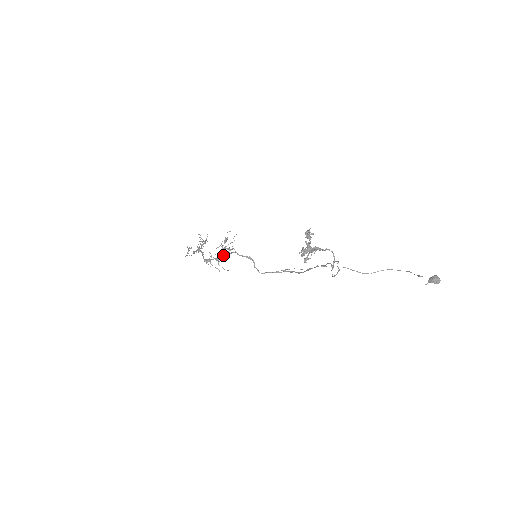
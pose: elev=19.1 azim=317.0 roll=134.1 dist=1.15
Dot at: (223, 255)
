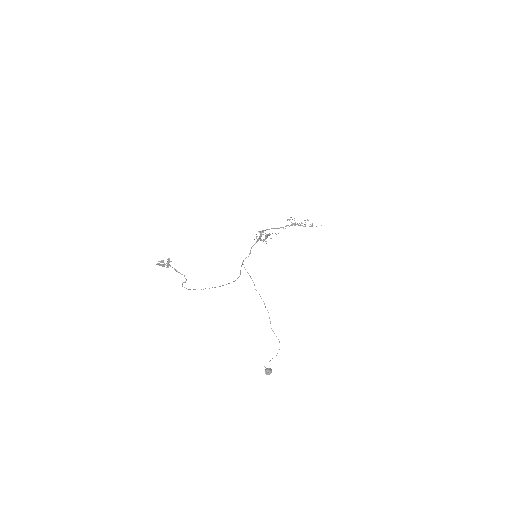
Dot at: (260, 238)
